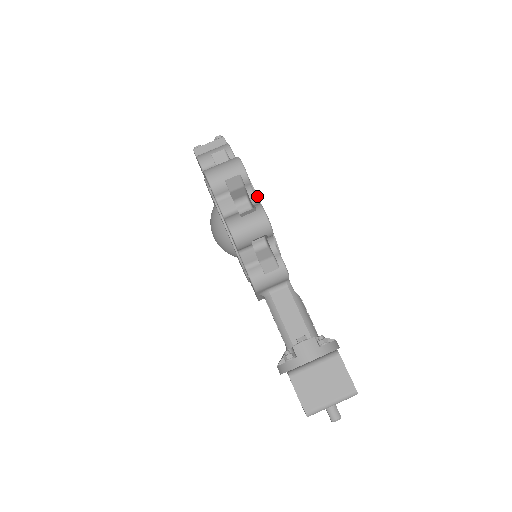
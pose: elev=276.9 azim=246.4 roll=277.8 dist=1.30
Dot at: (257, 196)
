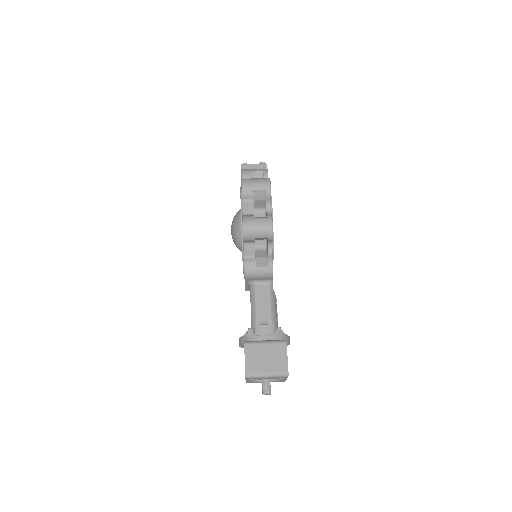
Dot at: (272, 210)
